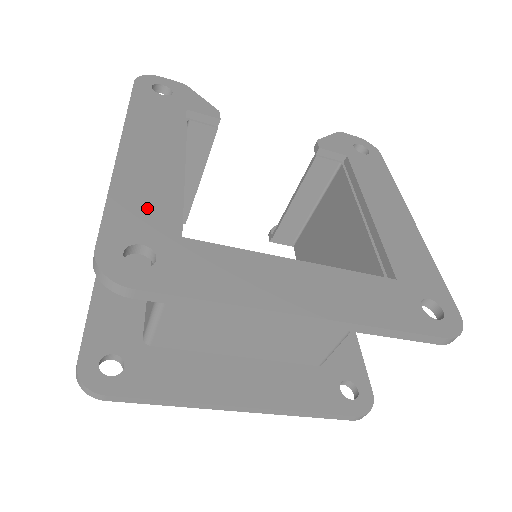
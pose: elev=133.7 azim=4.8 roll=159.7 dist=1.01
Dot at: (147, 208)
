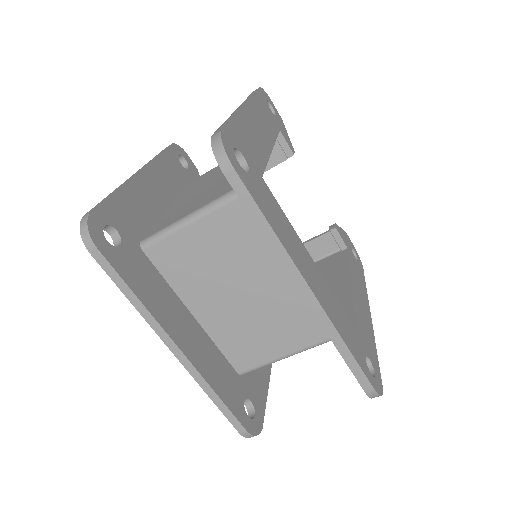
Dot at: (251, 145)
